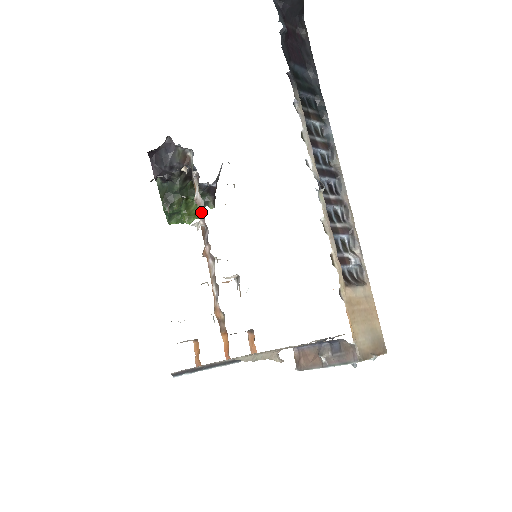
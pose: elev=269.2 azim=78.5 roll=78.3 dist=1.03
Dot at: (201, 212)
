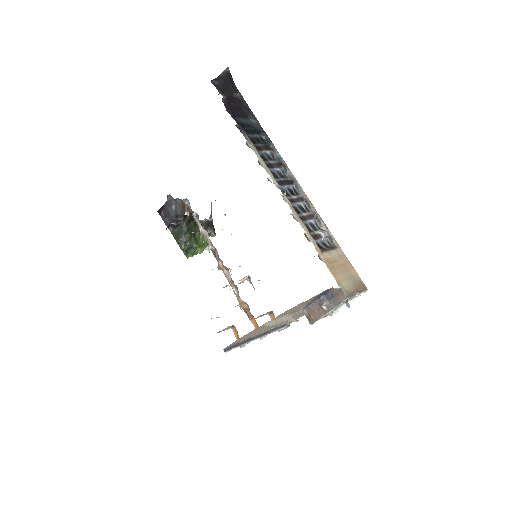
Dot at: (208, 240)
